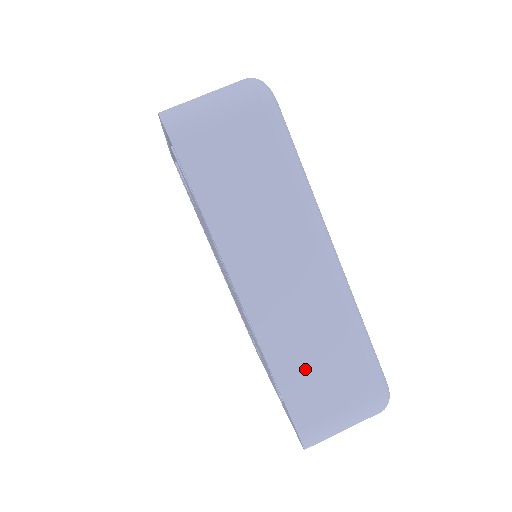
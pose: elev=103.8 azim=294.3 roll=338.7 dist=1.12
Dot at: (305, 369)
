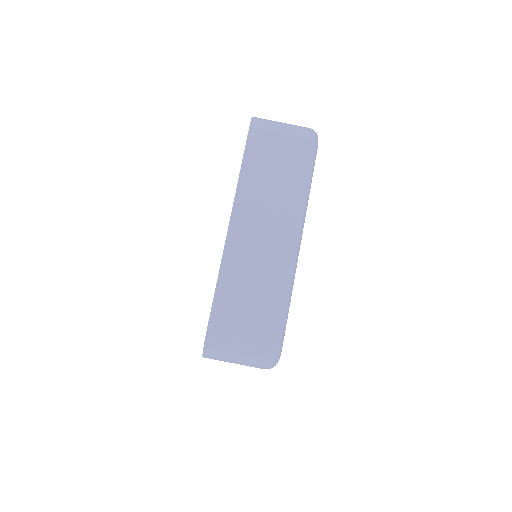
Dot at: (237, 295)
